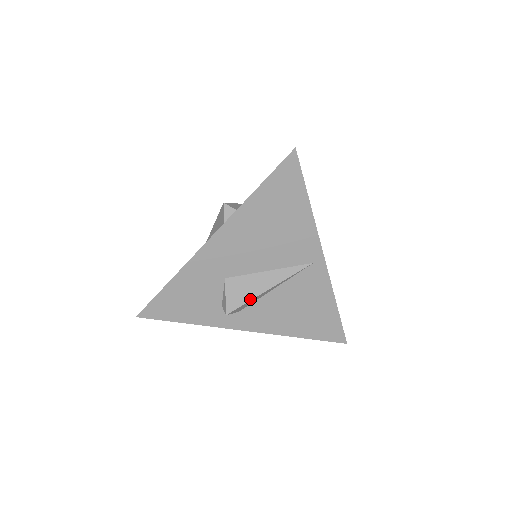
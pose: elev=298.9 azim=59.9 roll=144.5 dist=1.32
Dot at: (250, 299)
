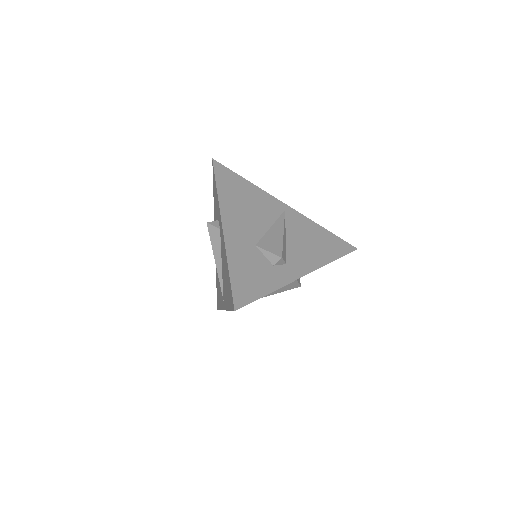
Dot at: (282, 243)
